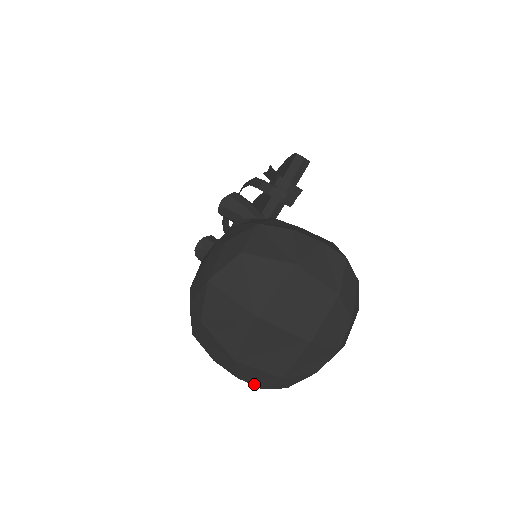
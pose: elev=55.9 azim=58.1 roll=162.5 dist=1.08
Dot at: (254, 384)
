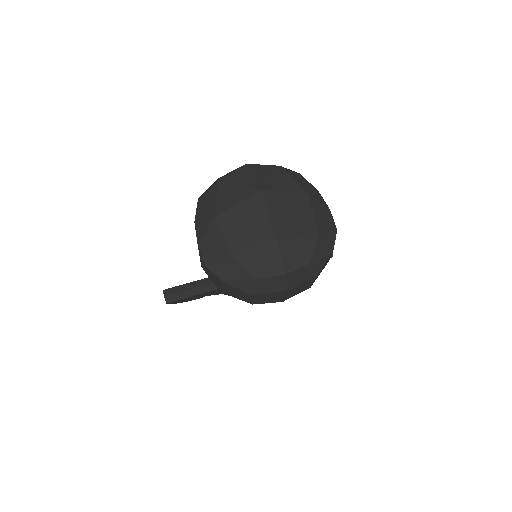
Dot at: (204, 257)
